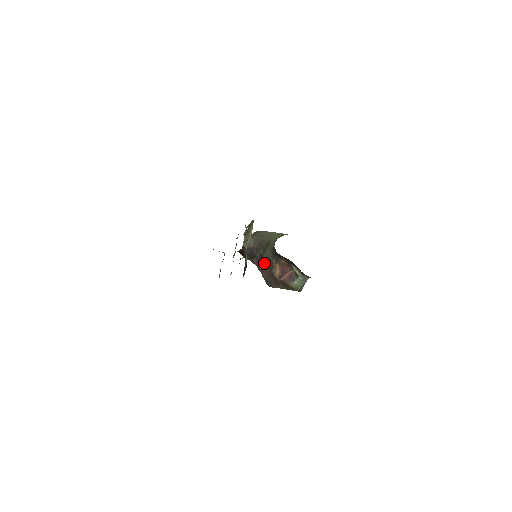
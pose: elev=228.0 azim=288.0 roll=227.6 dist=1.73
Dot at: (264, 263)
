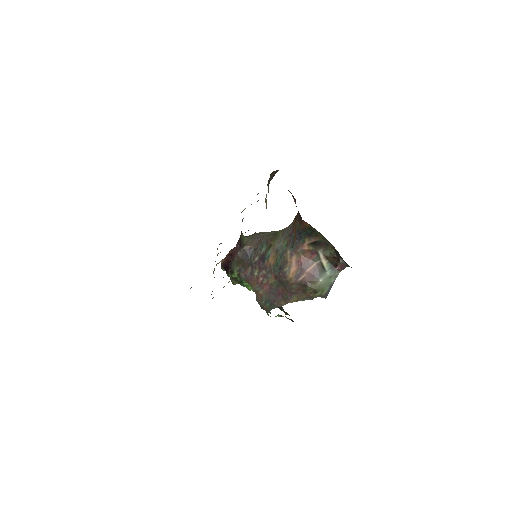
Dot at: (267, 266)
